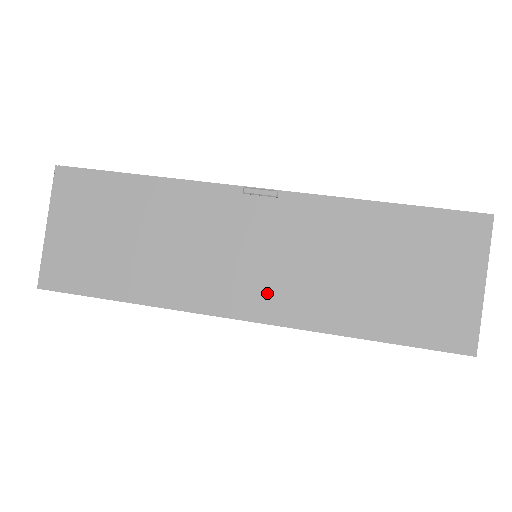
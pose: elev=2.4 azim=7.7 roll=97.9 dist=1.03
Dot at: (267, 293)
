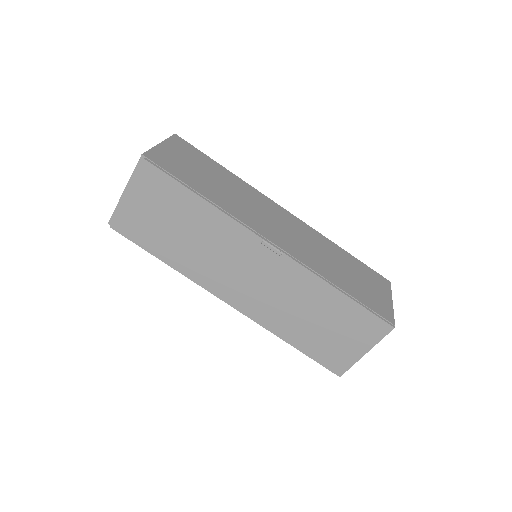
Dot at: (249, 299)
